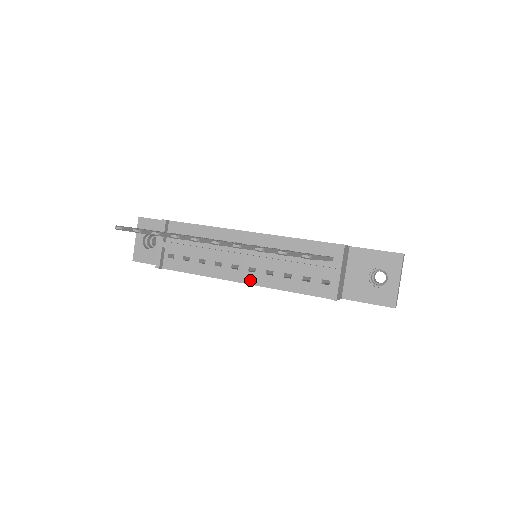
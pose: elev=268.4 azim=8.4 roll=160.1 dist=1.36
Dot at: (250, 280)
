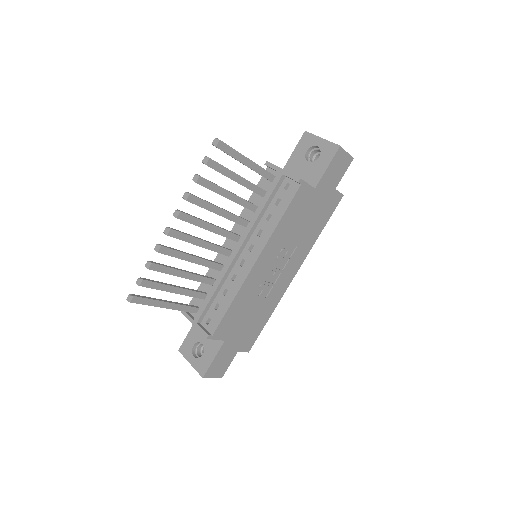
Dot at: (257, 253)
